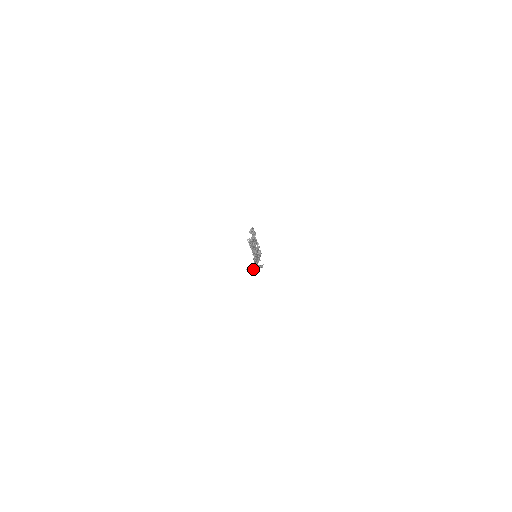
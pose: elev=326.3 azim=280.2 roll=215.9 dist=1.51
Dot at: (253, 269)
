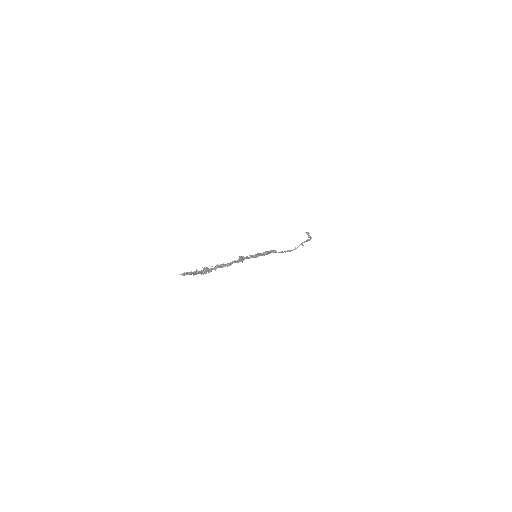
Dot at: (309, 236)
